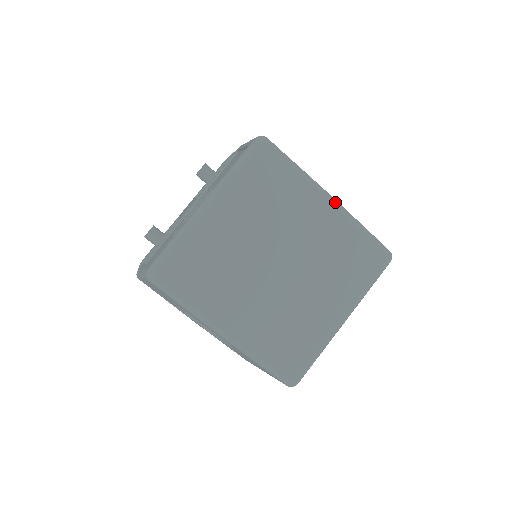
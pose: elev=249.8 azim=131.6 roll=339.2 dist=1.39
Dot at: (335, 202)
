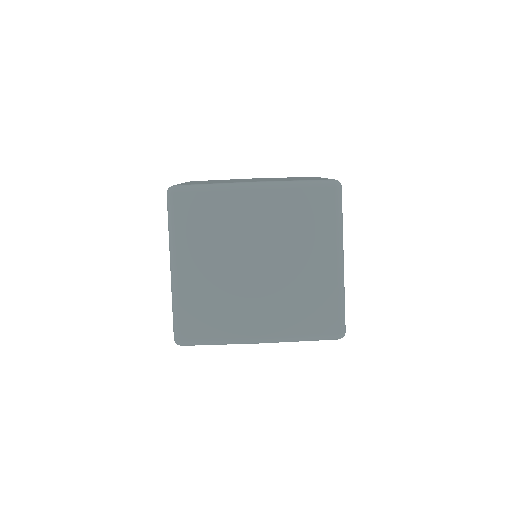
Dot at: (259, 185)
